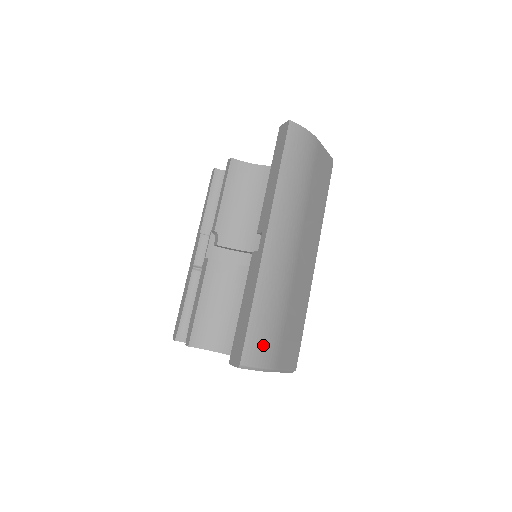
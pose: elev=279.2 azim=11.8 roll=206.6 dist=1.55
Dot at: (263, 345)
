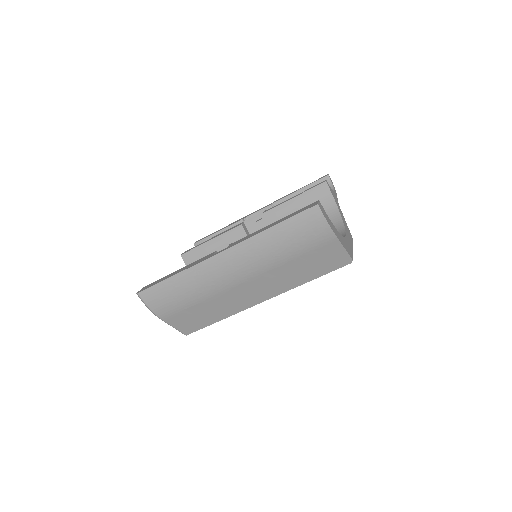
Dot at: (161, 300)
